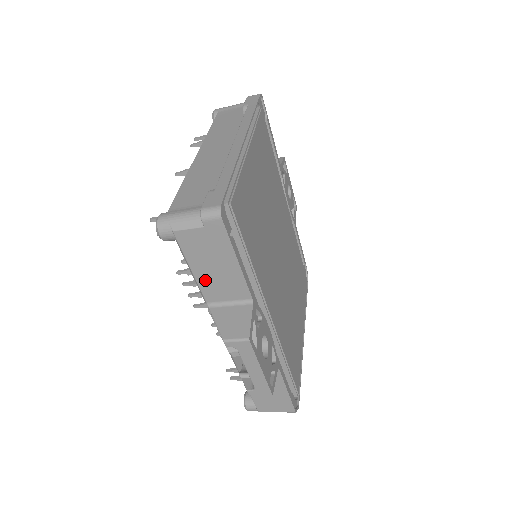
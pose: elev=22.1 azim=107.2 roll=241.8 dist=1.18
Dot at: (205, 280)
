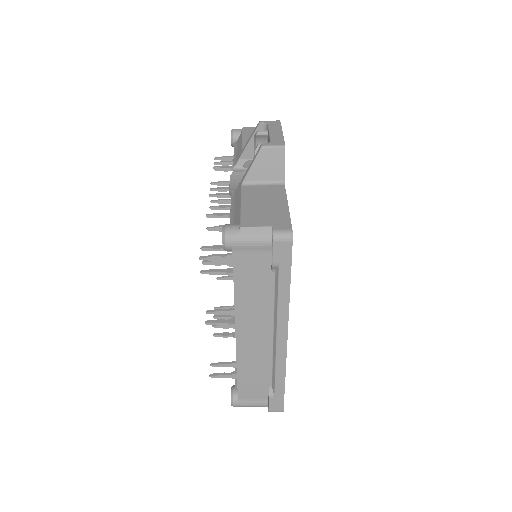
Dot at: occluded
